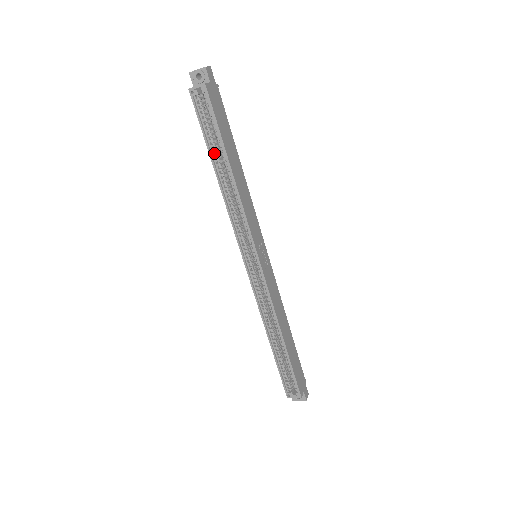
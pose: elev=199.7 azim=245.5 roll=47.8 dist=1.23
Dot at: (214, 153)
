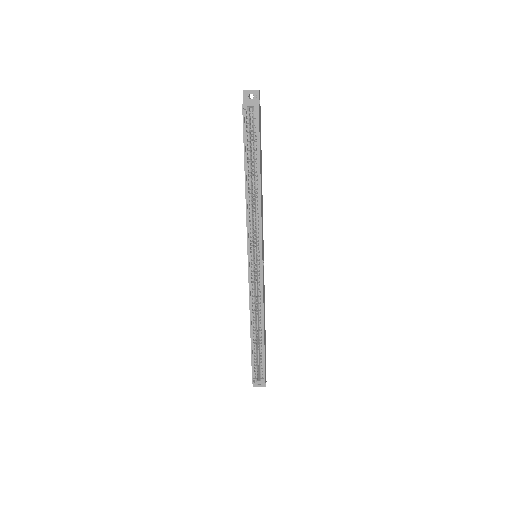
Dot at: (247, 162)
